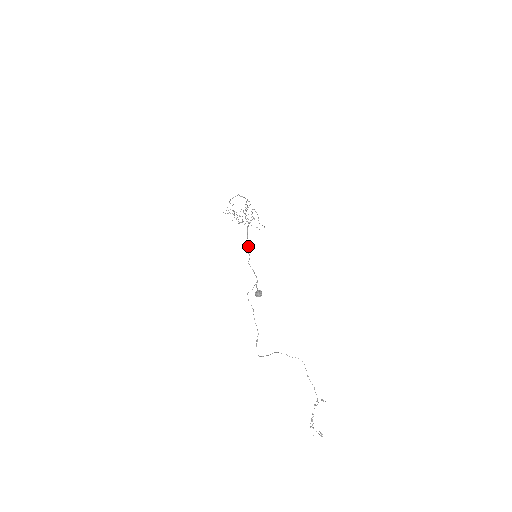
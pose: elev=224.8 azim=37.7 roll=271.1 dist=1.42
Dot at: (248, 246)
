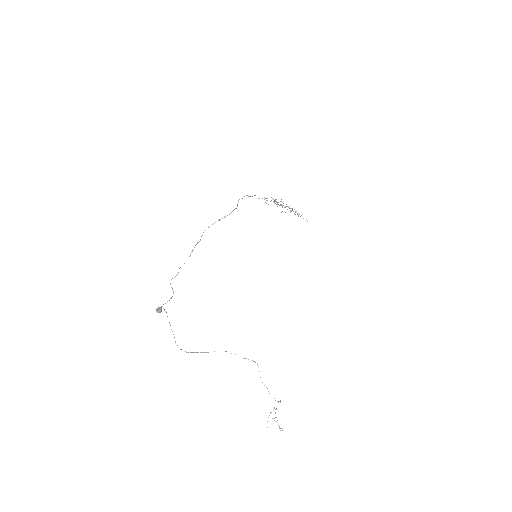
Dot at: (184, 263)
